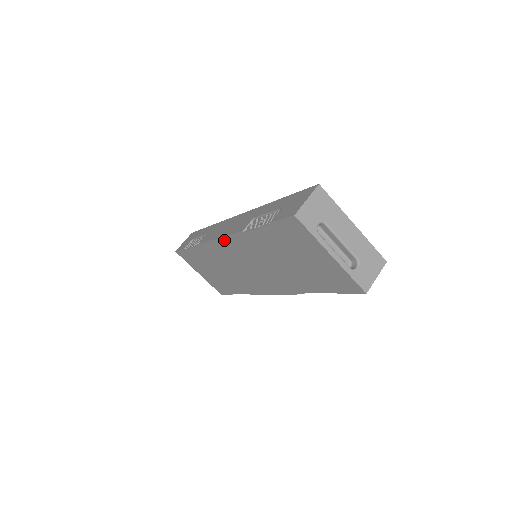
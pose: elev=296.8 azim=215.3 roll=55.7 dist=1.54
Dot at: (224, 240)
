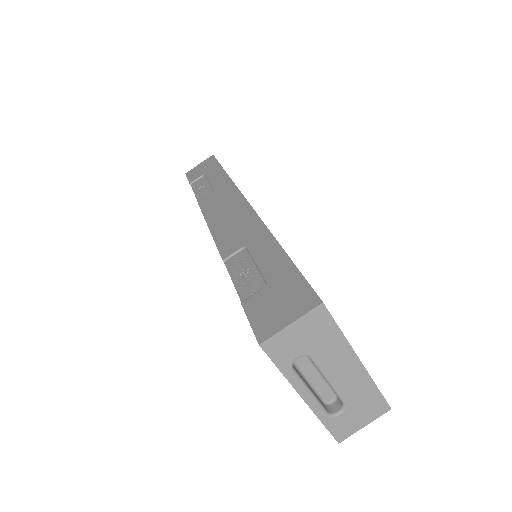
Dot at: occluded
